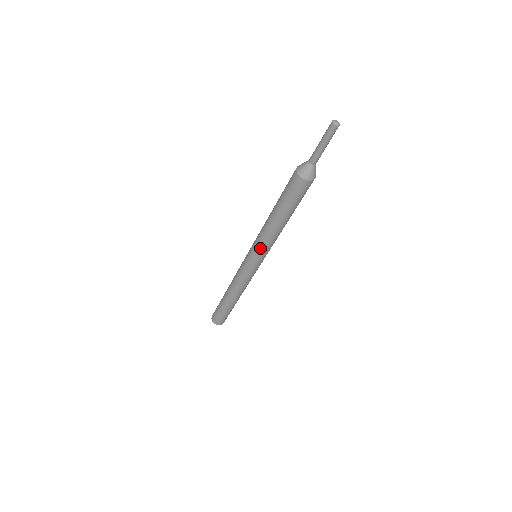
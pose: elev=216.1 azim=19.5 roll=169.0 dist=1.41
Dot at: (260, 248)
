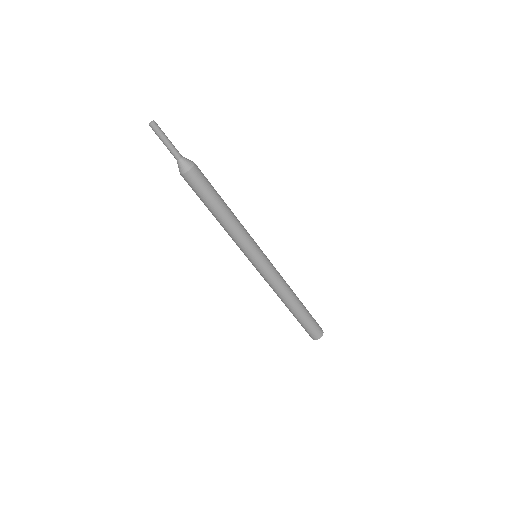
Dot at: (245, 245)
